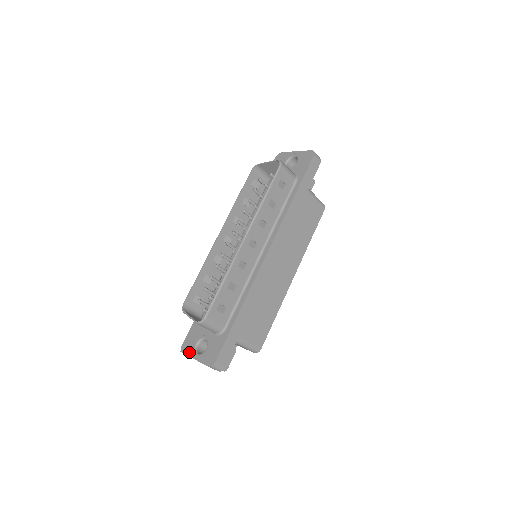
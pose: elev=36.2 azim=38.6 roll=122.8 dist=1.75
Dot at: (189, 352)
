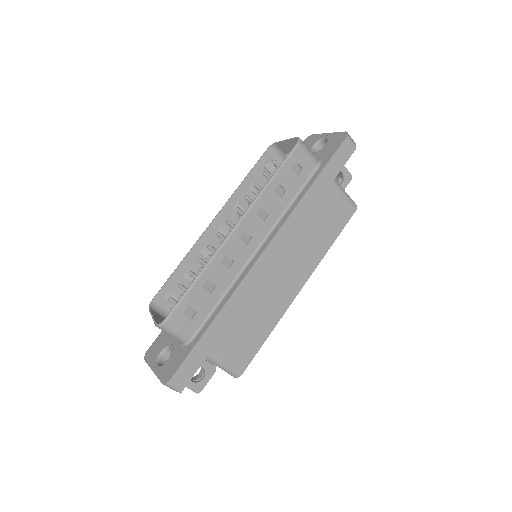
Dot at: (150, 361)
